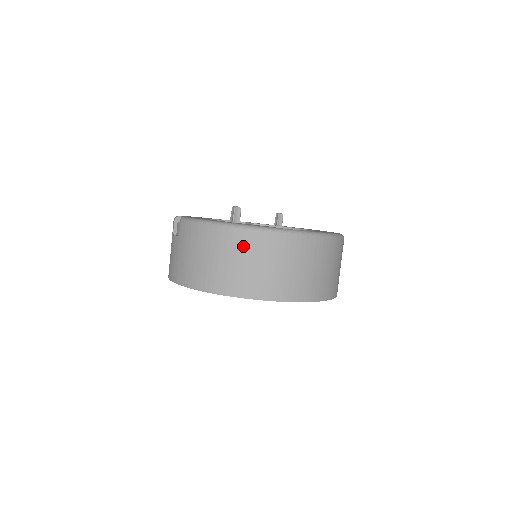
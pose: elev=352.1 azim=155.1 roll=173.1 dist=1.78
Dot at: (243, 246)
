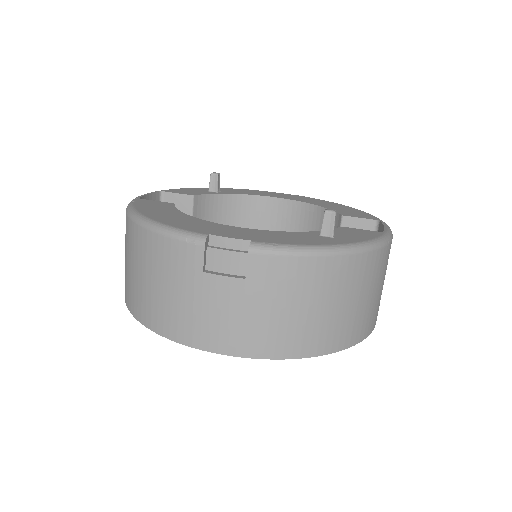
Dot at: (369, 274)
